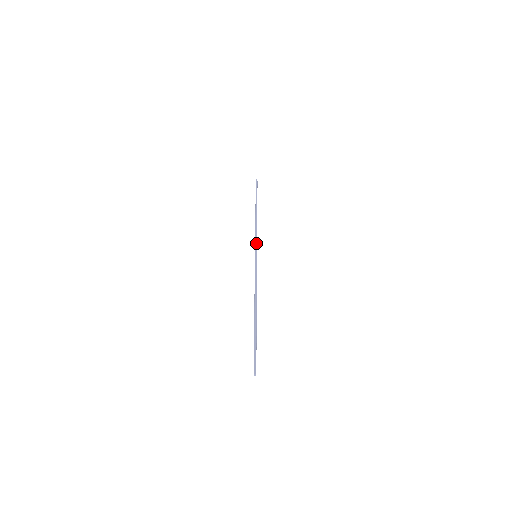
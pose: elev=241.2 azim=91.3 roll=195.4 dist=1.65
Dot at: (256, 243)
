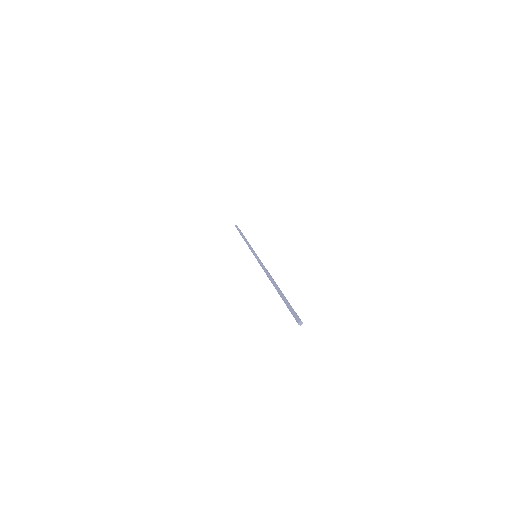
Dot at: (252, 249)
